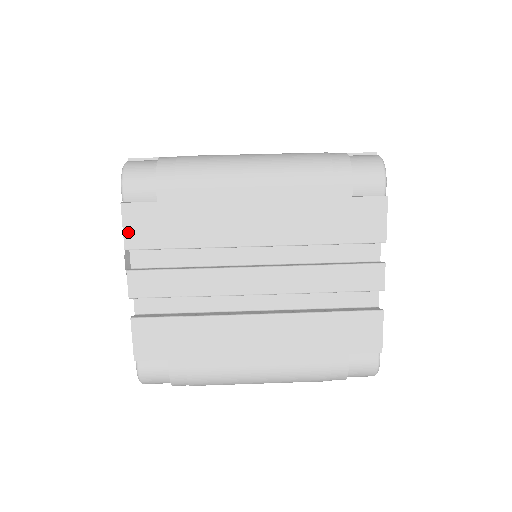
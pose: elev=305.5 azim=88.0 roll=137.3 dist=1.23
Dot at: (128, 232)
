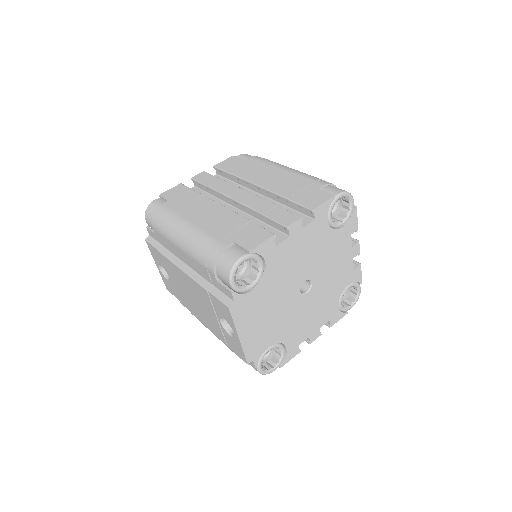
Dot at: (223, 163)
